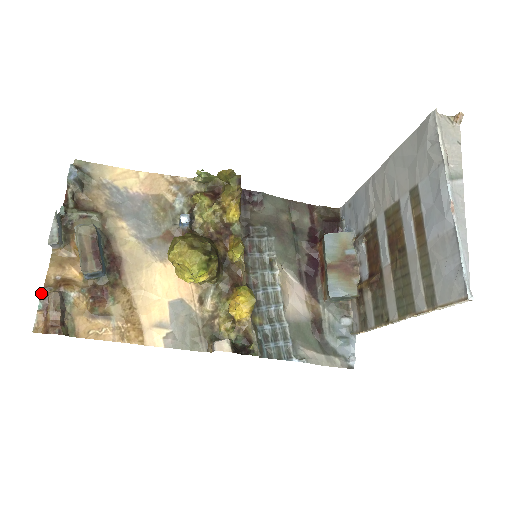
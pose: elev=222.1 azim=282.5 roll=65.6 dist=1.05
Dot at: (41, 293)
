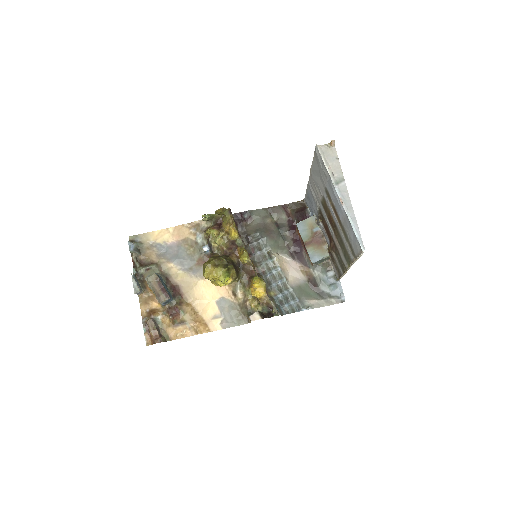
Dot at: (142, 323)
